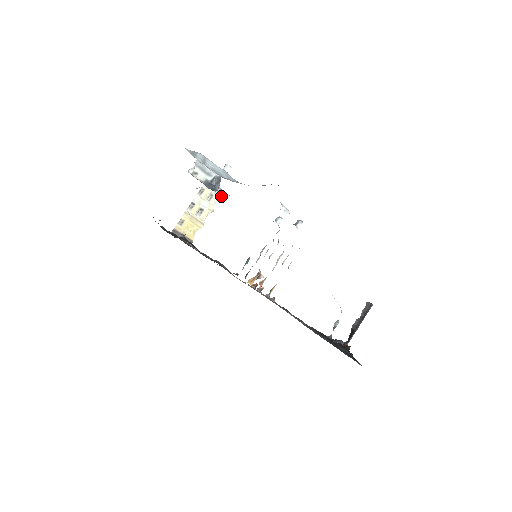
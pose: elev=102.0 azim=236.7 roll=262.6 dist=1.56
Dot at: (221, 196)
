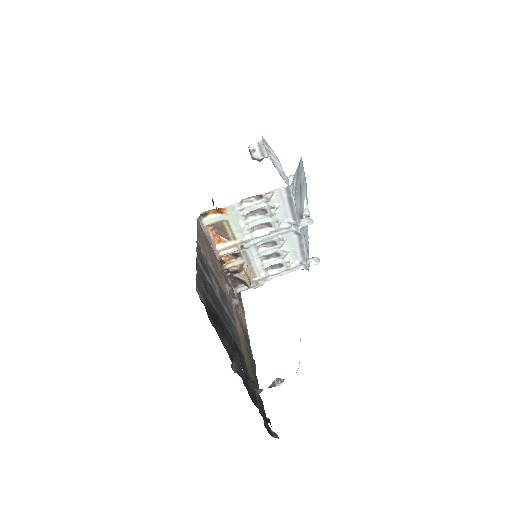
Dot at: occluded
